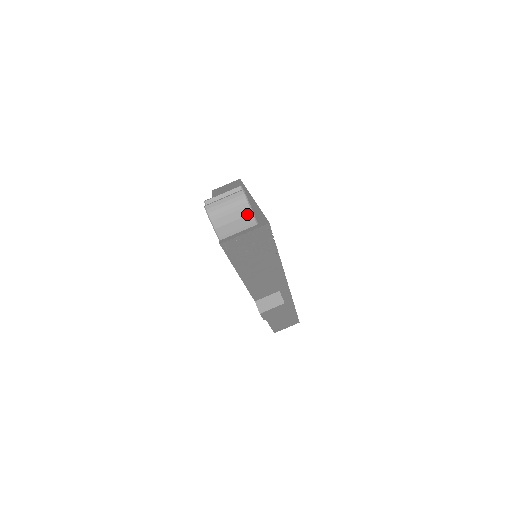
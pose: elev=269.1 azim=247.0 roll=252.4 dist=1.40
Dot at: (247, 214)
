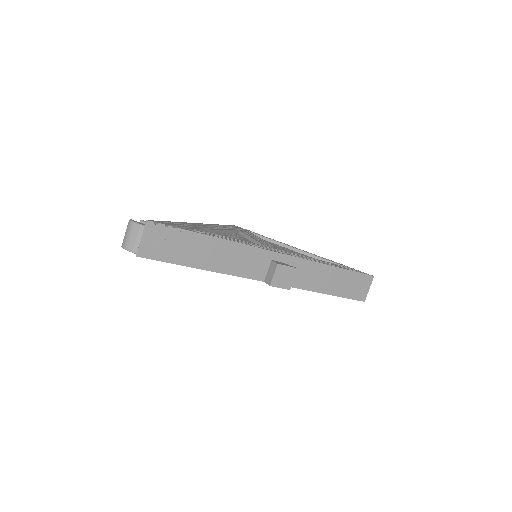
Dot at: (139, 228)
